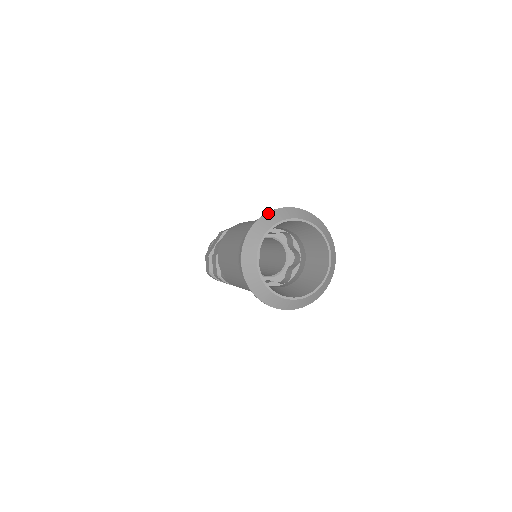
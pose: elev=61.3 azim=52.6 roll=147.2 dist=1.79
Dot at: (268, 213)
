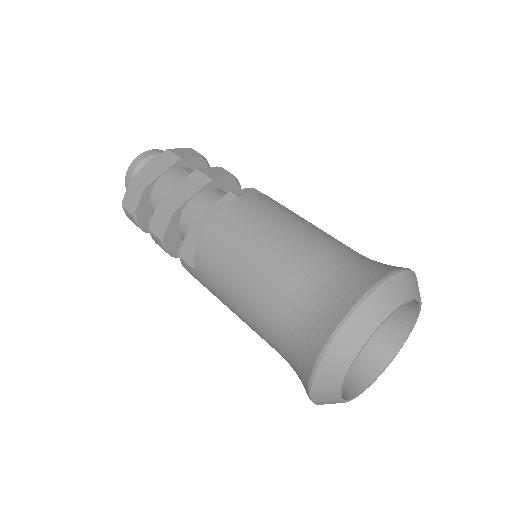
Dot at: (393, 278)
